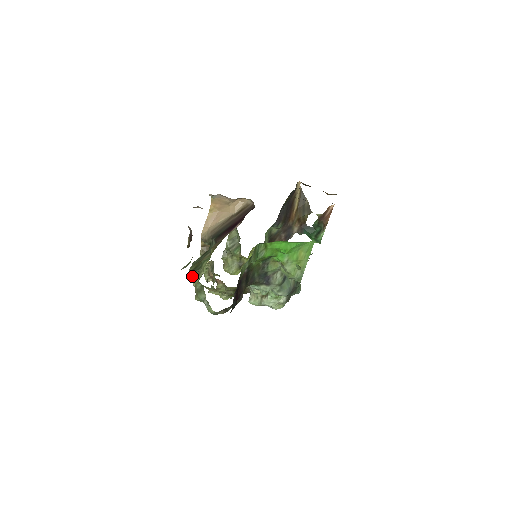
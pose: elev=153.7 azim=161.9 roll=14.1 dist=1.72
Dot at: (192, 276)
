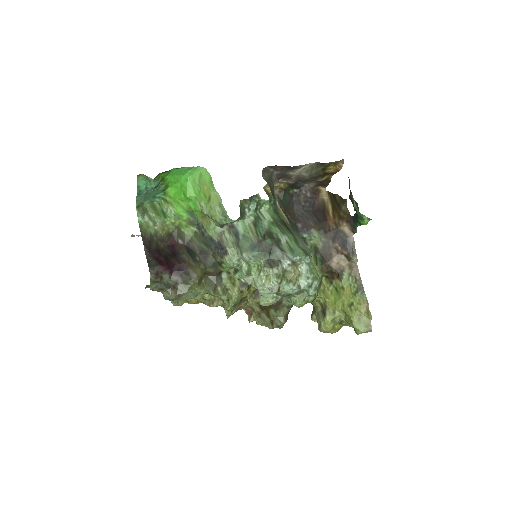
Dot at: occluded
